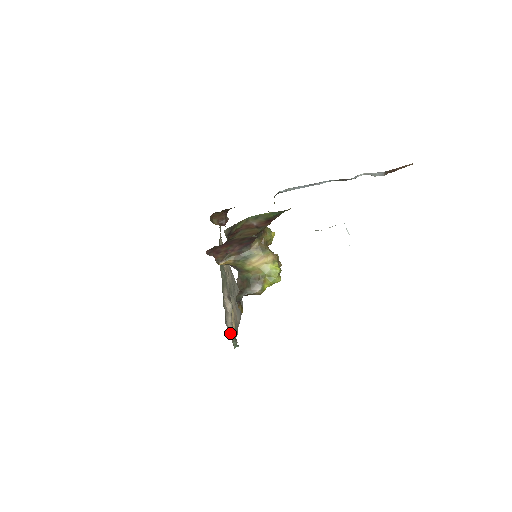
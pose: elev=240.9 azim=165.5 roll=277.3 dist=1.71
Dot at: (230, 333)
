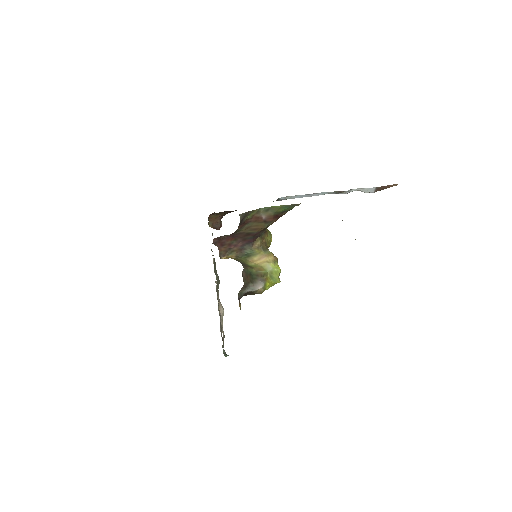
Dot at: (223, 338)
